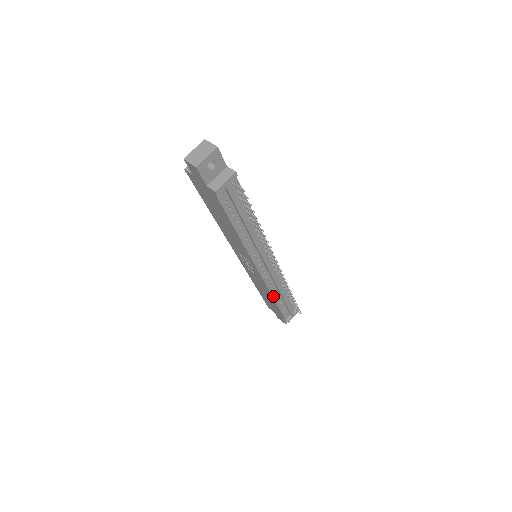
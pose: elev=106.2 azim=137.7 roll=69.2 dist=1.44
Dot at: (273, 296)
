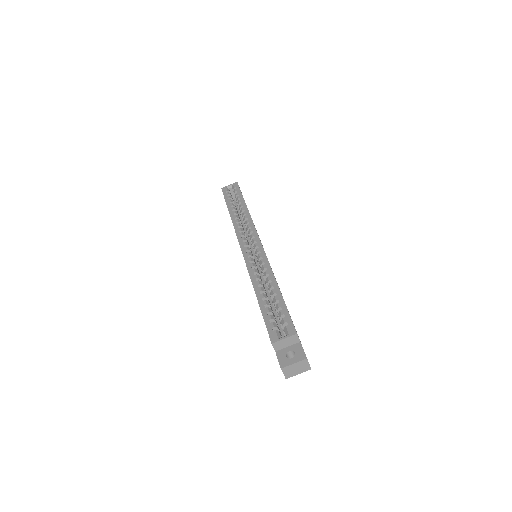
Dot at: occluded
